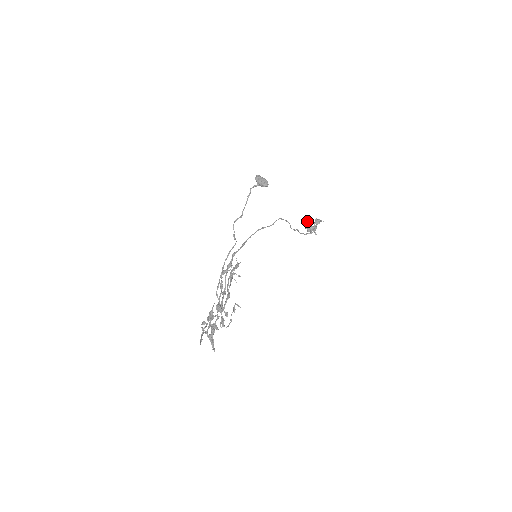
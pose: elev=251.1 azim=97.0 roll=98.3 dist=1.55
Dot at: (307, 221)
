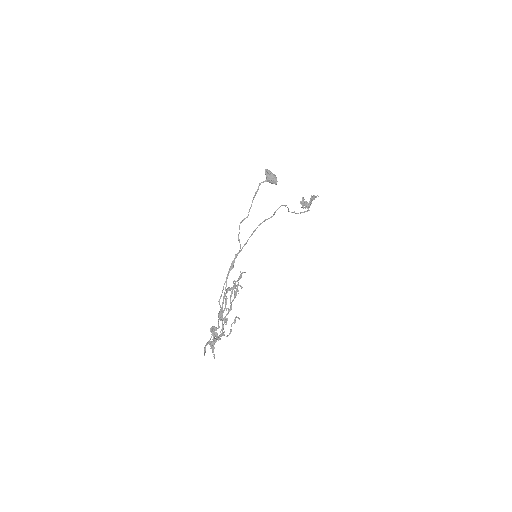
Dot at: (303, 197)
